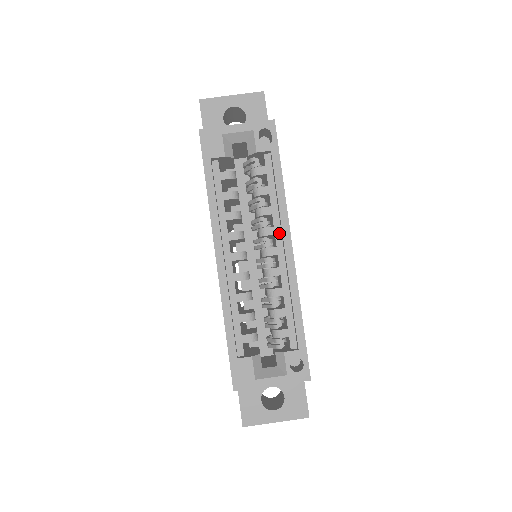
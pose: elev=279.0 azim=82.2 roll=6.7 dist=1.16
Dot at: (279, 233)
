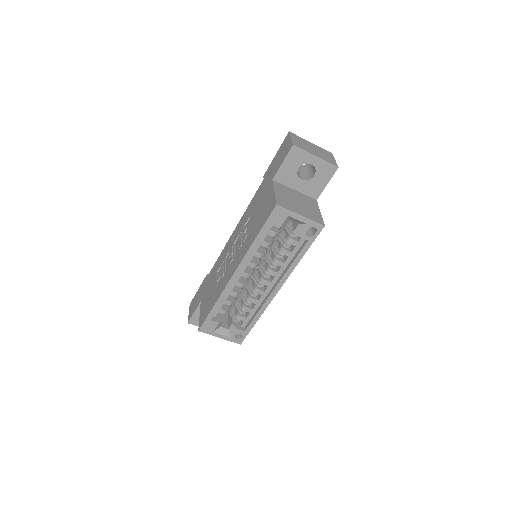
Dot at: (278, 277)
